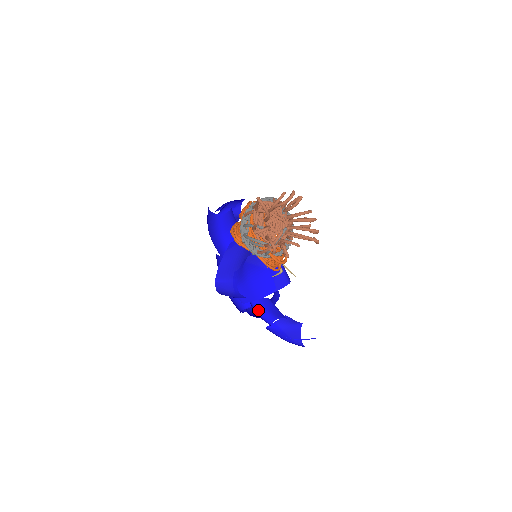
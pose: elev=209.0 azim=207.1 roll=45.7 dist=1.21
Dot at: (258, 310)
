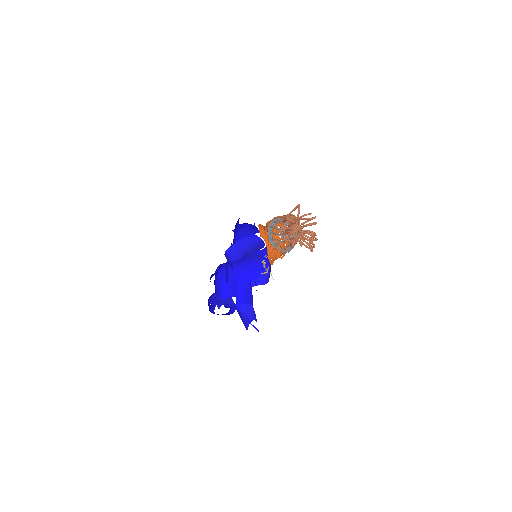
Dot at: (236, 289)
